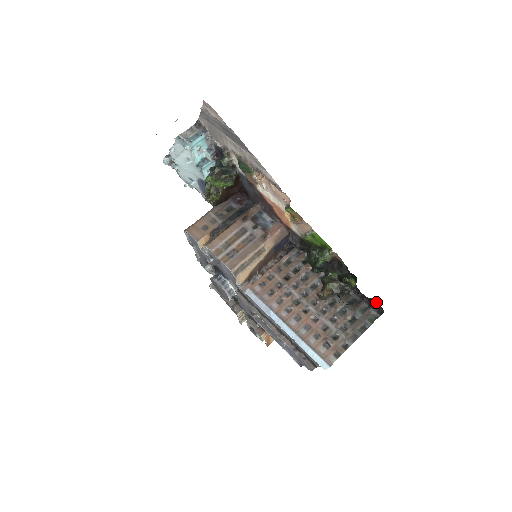
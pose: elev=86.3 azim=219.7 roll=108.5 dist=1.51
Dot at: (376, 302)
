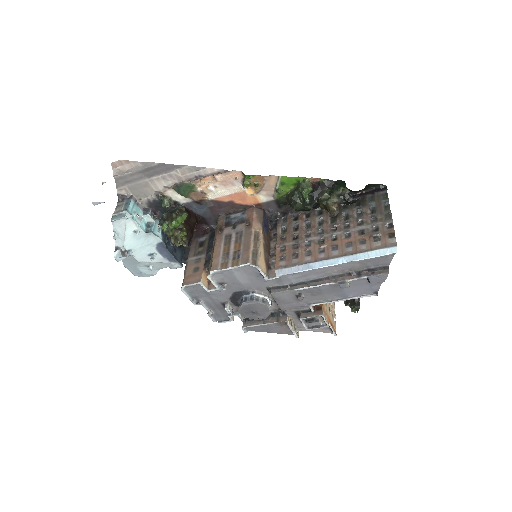
Dot at: (373, 185)
